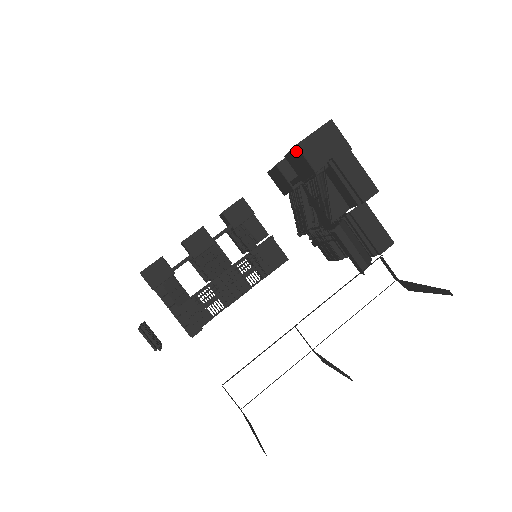
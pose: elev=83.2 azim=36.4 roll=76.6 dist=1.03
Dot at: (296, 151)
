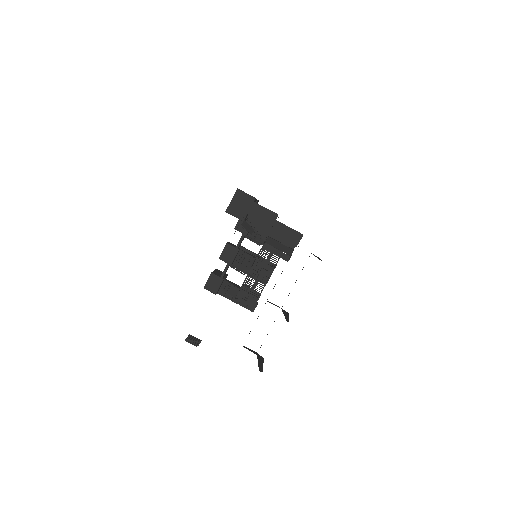
Dot at: (228, 213)
